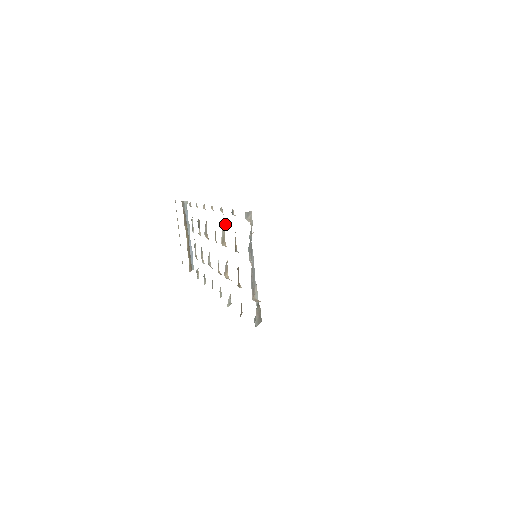
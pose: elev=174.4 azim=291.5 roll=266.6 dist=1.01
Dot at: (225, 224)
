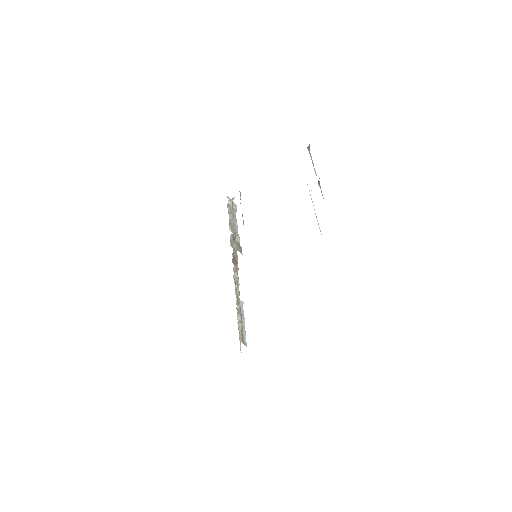
Dot at: occluded
